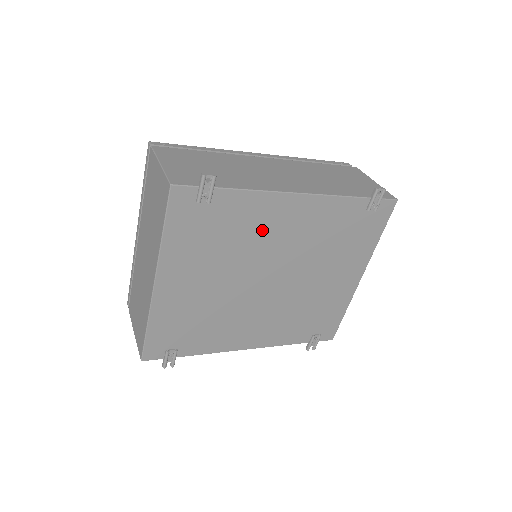
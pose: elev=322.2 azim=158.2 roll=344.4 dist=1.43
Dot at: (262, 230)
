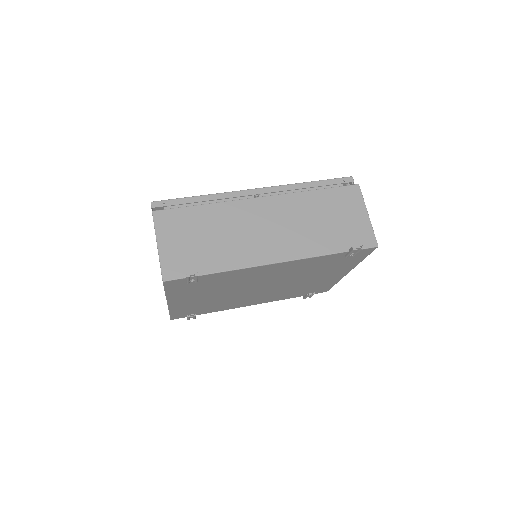
Dot at: (247, 278)
